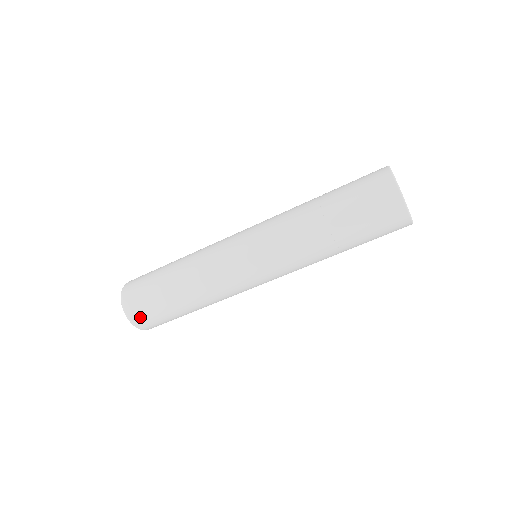
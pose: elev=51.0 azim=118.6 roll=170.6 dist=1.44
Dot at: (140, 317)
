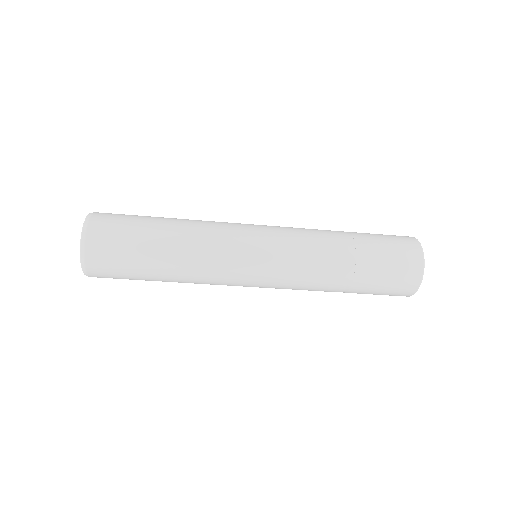
Dot at: (99, 240)
